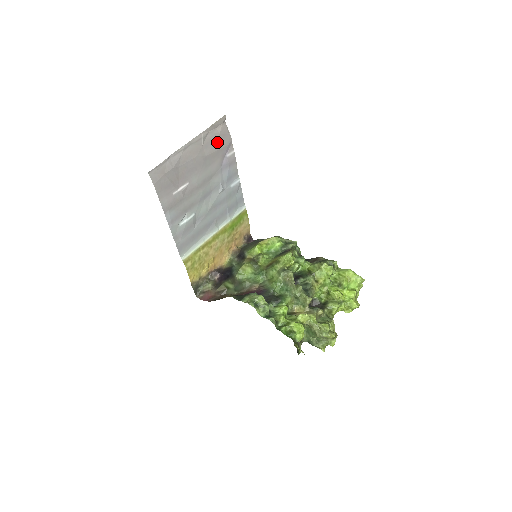
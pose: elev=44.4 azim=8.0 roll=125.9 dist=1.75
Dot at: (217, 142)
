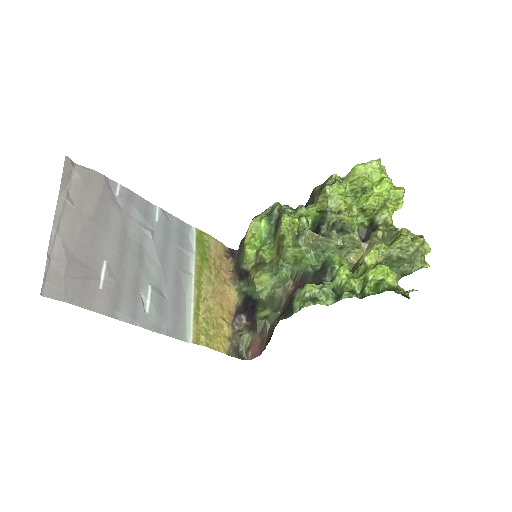
Dot at: (89, 191)
